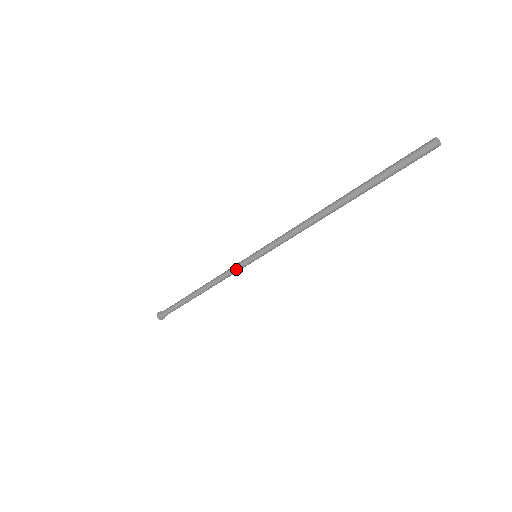
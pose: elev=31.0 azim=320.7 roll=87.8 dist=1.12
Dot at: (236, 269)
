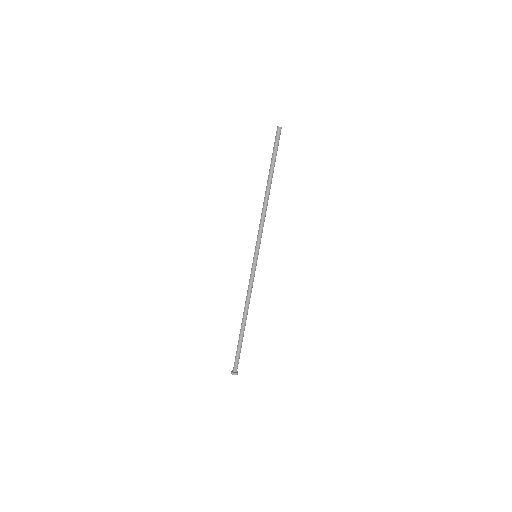
Dot at: (250, 274)
